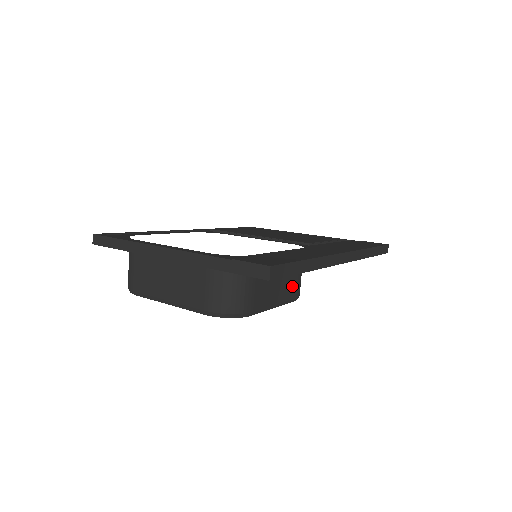
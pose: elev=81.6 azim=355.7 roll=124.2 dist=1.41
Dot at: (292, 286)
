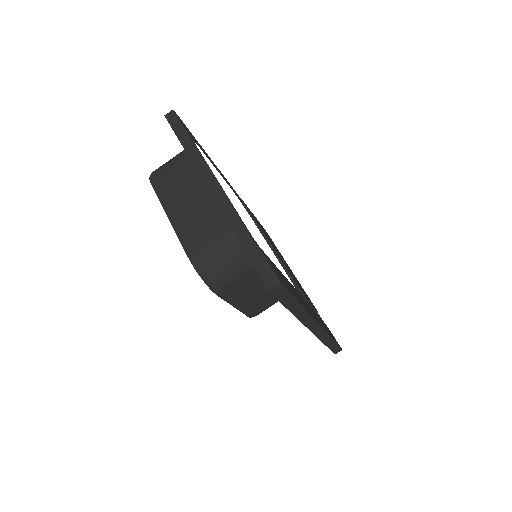
Dot at: (260, 306)
